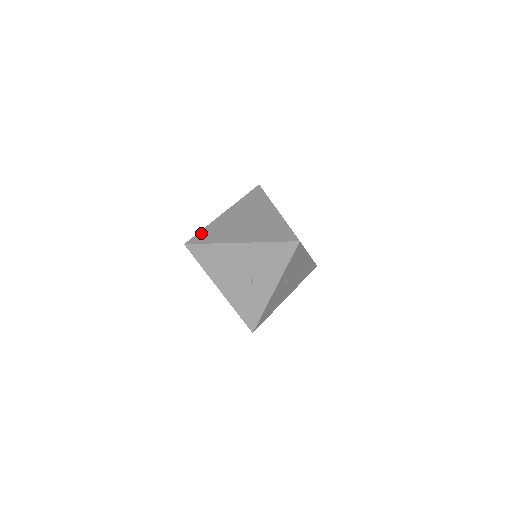
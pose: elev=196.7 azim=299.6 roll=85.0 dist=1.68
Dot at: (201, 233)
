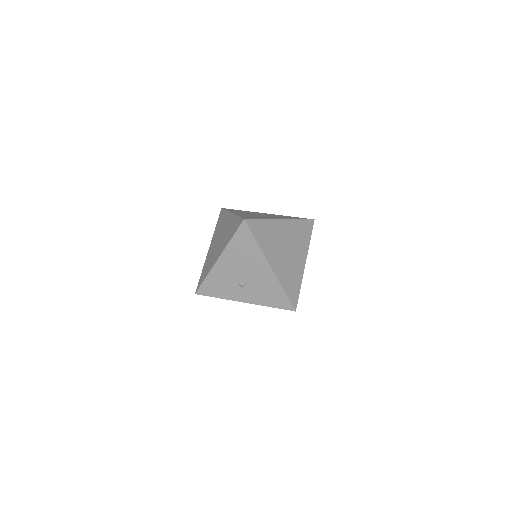
Dot at: (259, 222)
